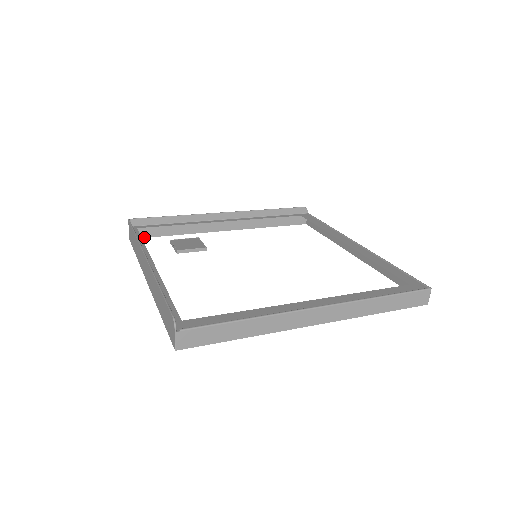
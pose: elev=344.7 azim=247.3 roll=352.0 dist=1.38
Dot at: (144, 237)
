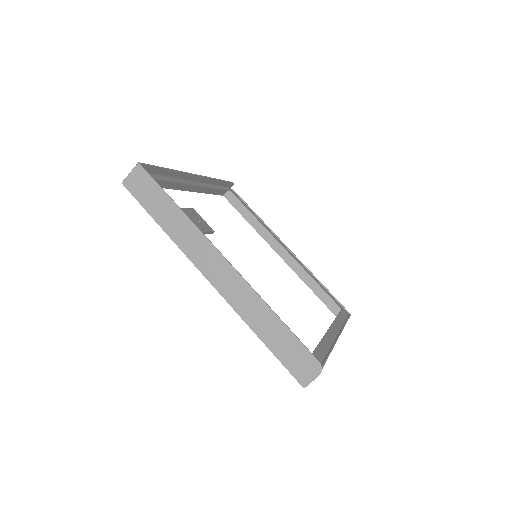
Dot at: occluded
